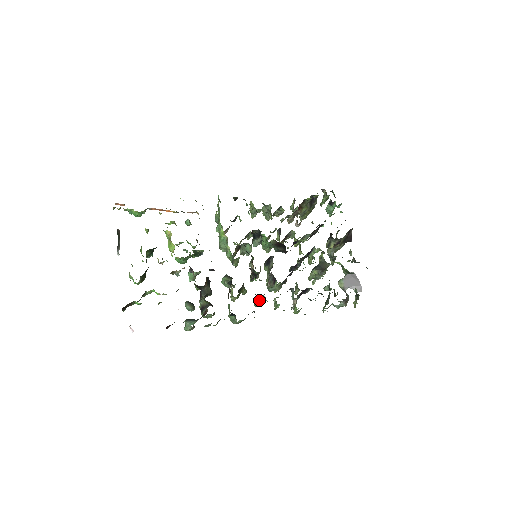
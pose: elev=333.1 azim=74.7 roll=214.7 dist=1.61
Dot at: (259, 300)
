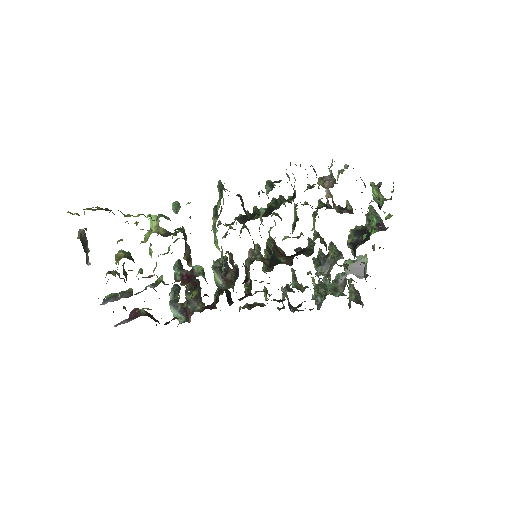
Dot at: occluded
